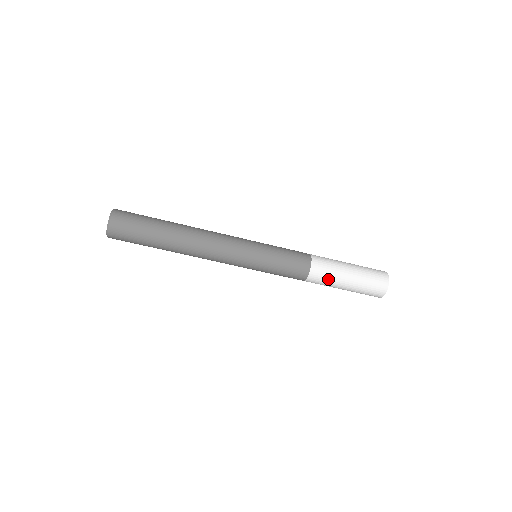
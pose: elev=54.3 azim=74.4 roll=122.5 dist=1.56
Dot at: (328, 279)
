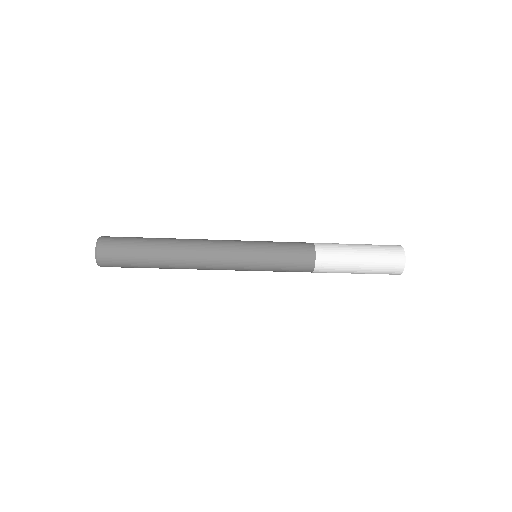
Dot at: (338, 263)
